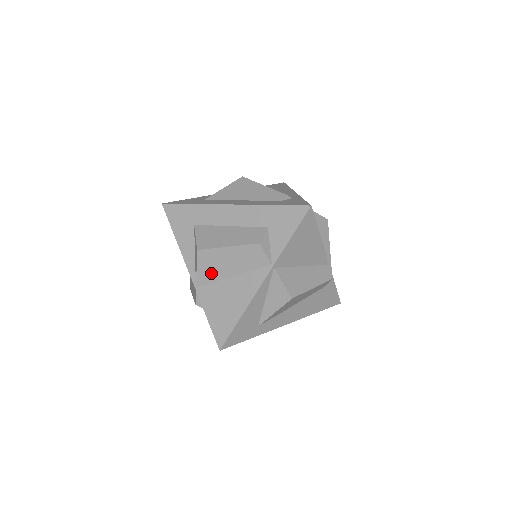
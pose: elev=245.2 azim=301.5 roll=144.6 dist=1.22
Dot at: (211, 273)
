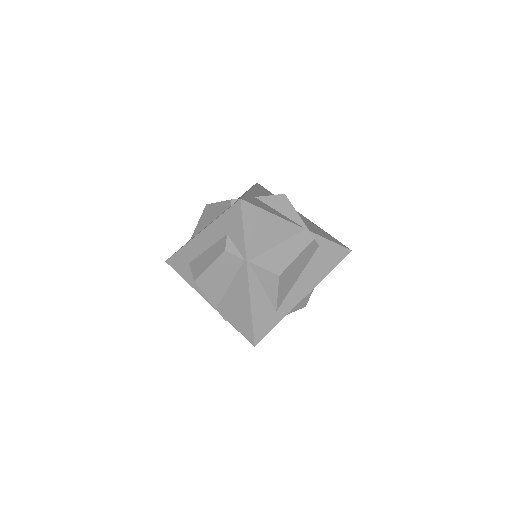
Dot at: (215, 292)
